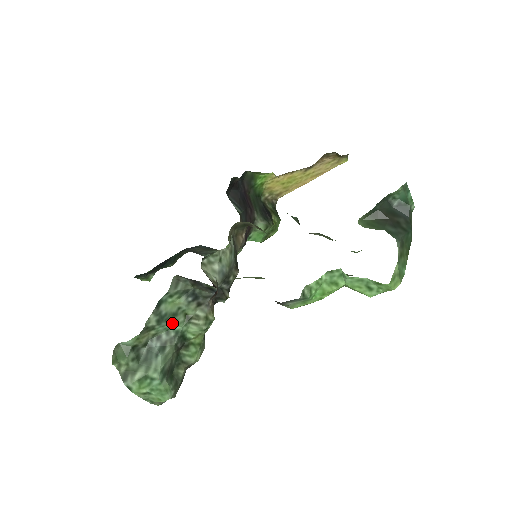
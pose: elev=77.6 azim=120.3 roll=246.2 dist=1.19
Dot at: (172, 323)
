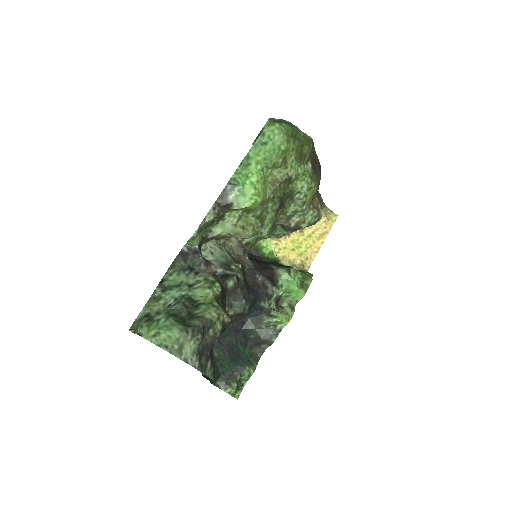
Dot at: (176, 291)
